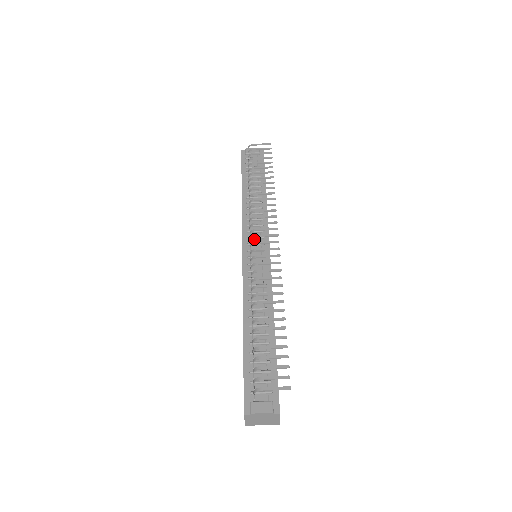
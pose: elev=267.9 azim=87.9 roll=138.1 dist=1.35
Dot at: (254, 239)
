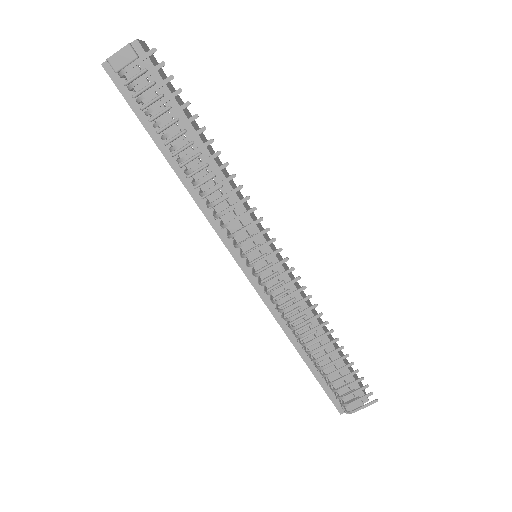
Dot at: occluded
